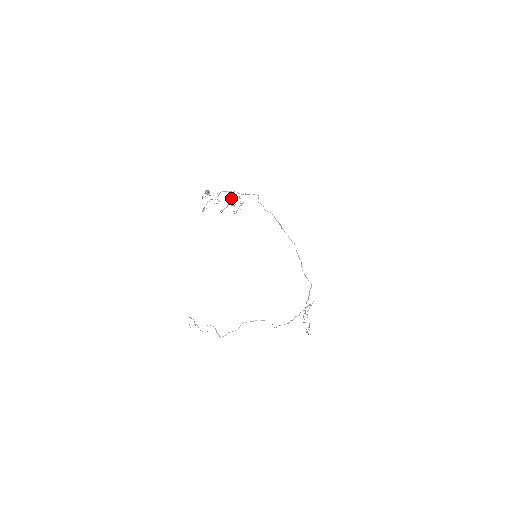
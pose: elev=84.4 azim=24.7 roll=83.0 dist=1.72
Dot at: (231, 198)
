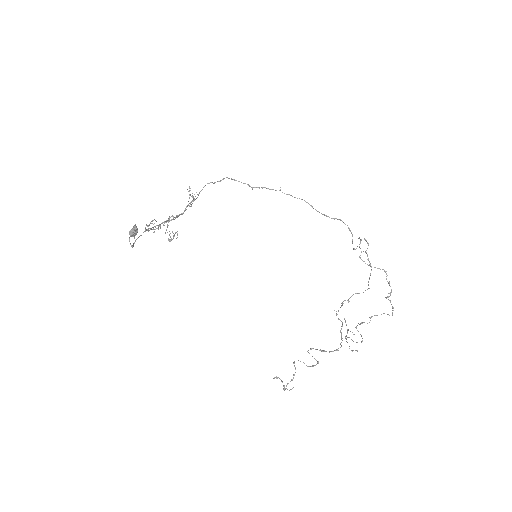
Dot at: occluded
